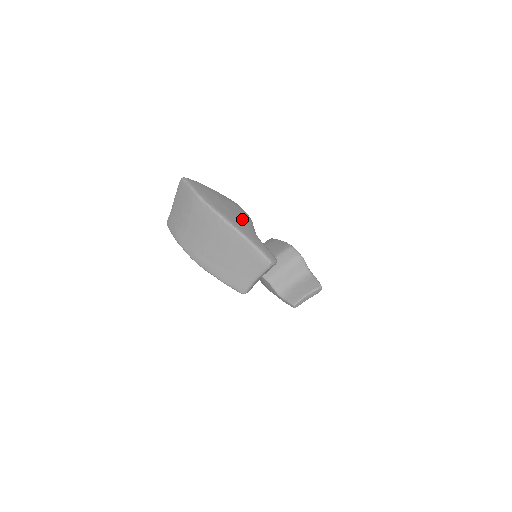
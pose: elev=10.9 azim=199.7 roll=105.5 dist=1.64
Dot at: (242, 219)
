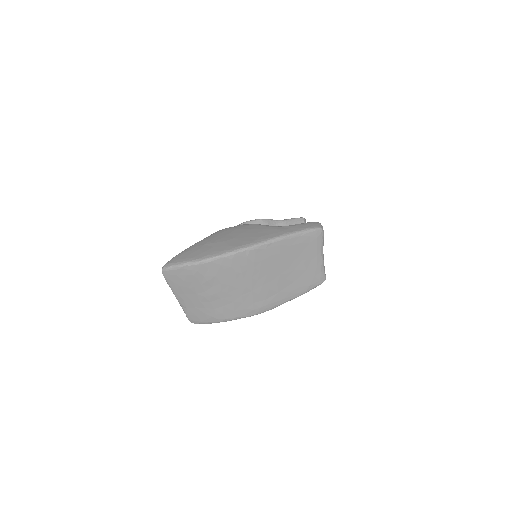
Dot at: (252, 231)
